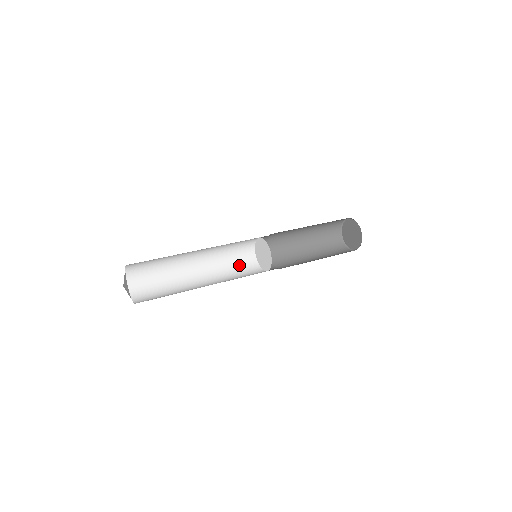
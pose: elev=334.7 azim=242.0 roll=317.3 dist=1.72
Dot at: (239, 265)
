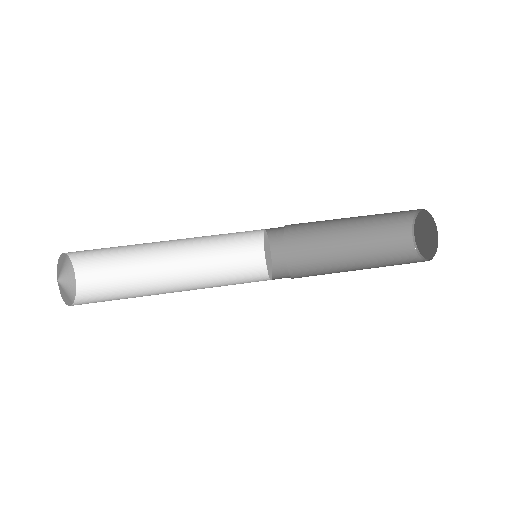
Dot at: (234, 244)
